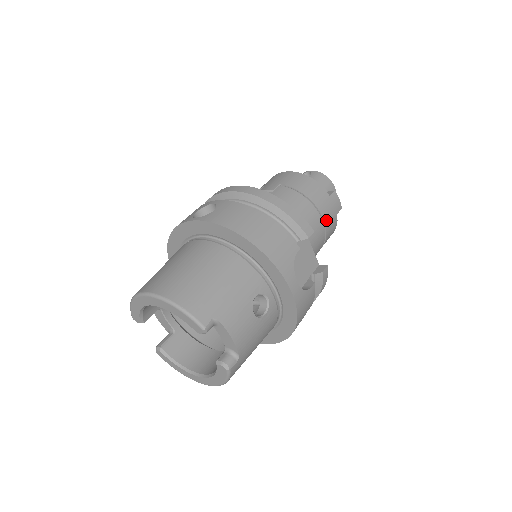
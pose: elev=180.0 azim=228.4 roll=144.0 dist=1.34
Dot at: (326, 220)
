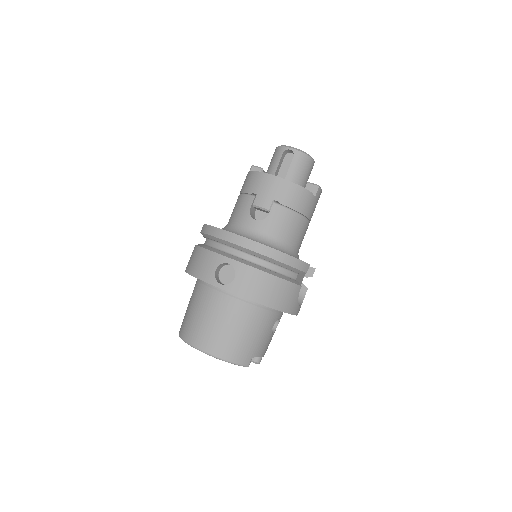
Dot at: (311, 217)
